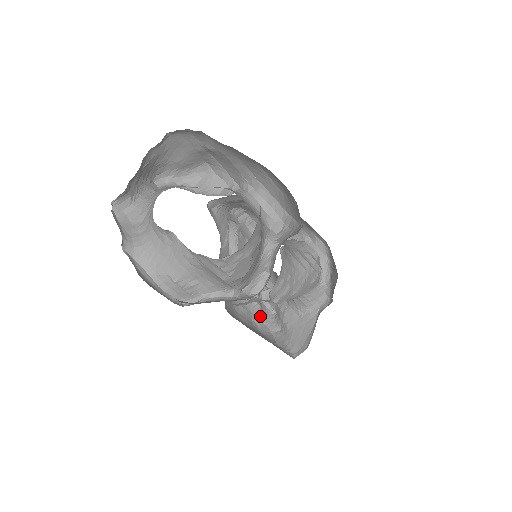
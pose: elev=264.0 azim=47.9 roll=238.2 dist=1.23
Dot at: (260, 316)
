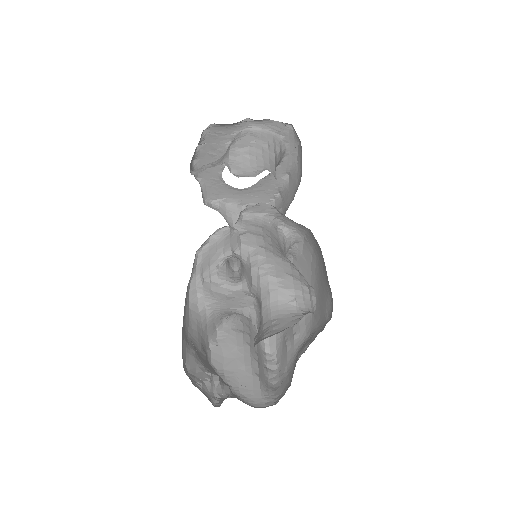
Dot at: (199, 383)
